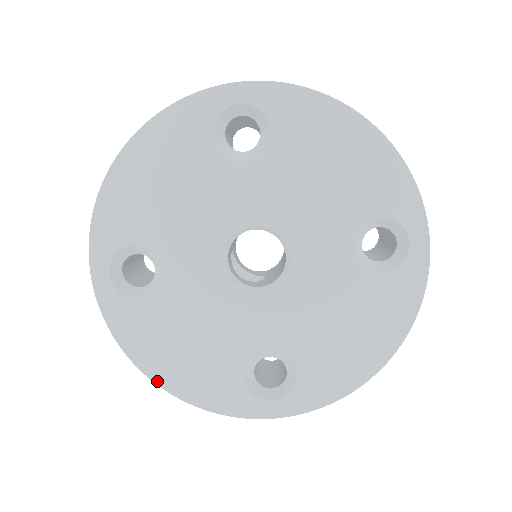
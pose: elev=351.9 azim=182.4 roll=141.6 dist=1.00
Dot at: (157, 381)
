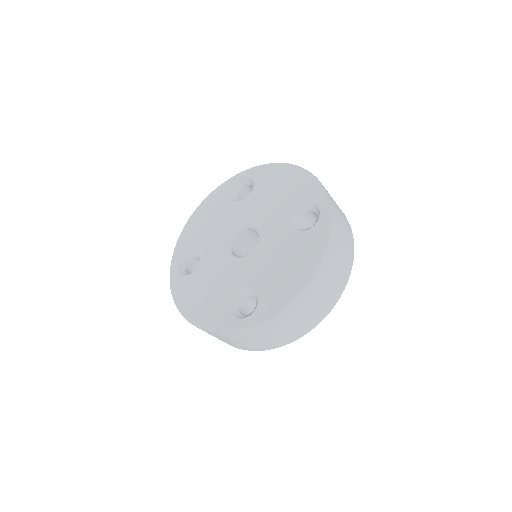
Dot at: (187, 318)
